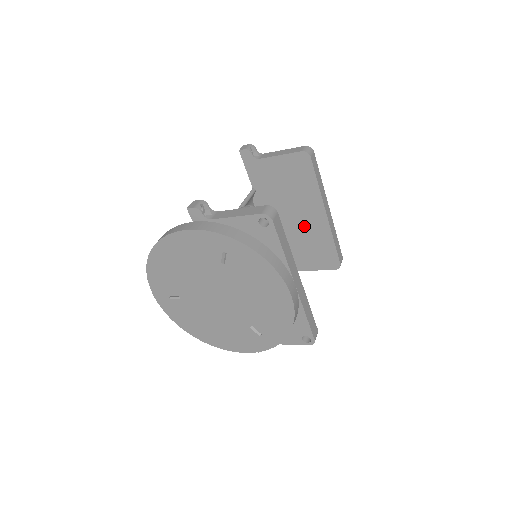
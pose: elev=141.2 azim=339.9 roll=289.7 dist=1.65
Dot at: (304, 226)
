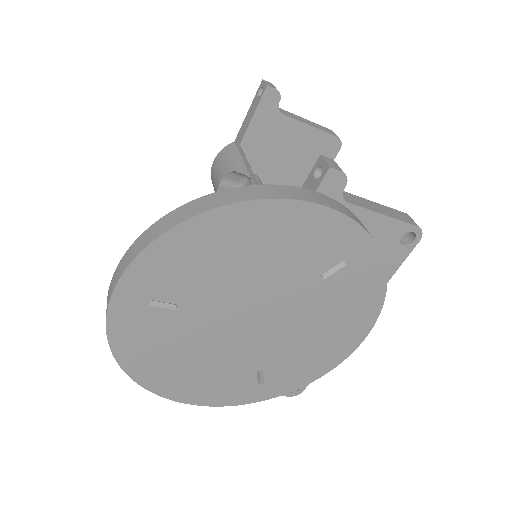
Dot at: occluded
